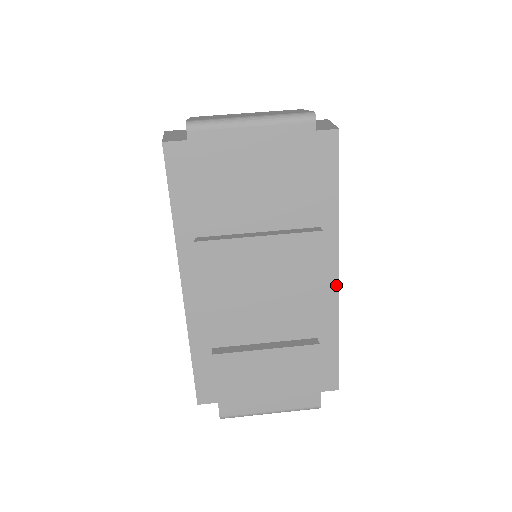
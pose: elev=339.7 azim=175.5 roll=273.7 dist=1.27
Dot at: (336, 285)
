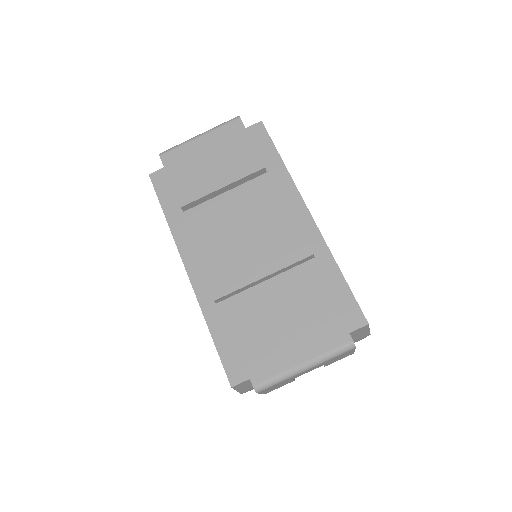
Dot at: (312, 222)
